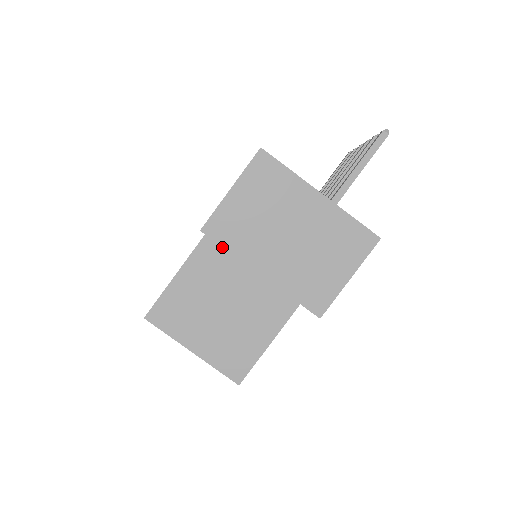
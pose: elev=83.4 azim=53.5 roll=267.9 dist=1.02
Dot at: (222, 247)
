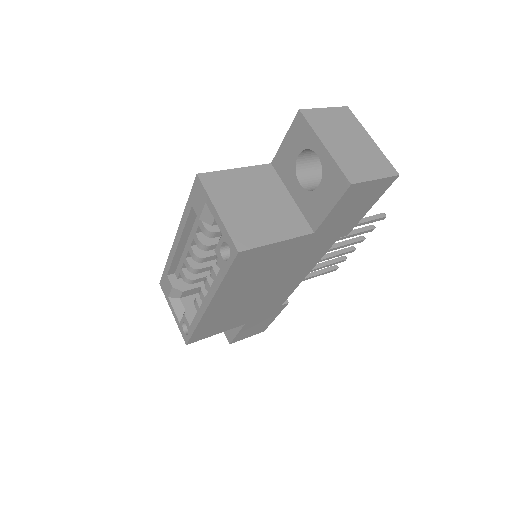
Dot at: (273, 176)
